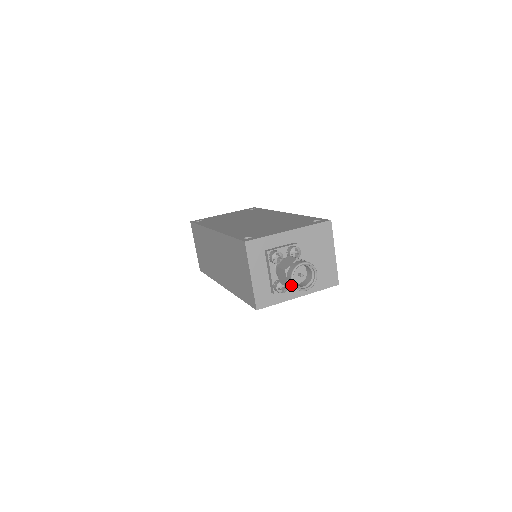
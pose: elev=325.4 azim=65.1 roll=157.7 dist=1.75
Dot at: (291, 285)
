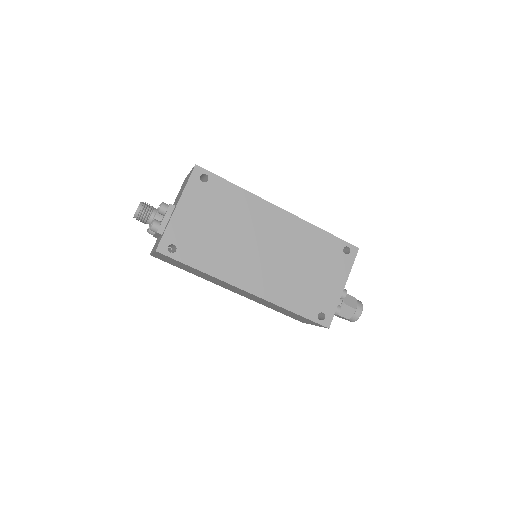
Dot at: occluded
